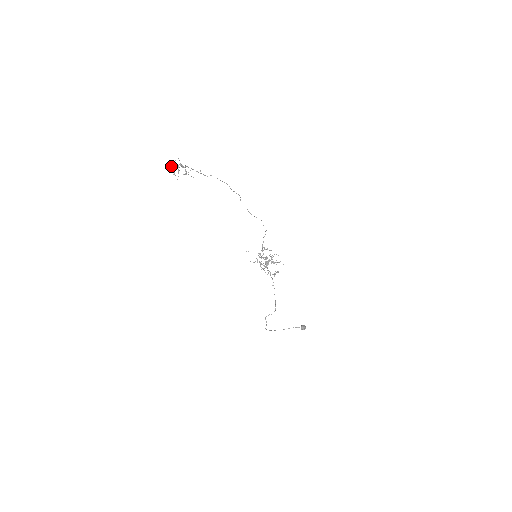
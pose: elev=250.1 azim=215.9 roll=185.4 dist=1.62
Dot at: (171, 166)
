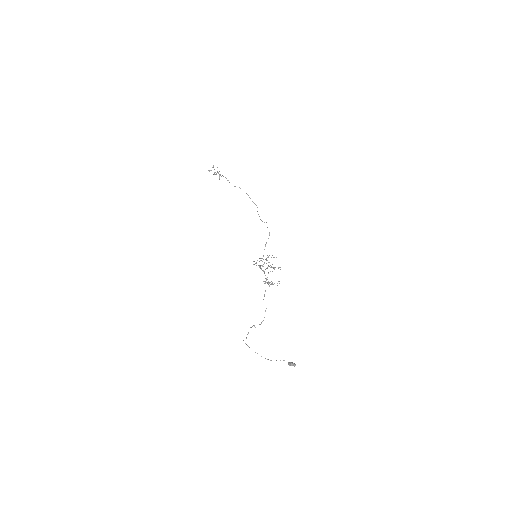
Dot at: (211, 170)
